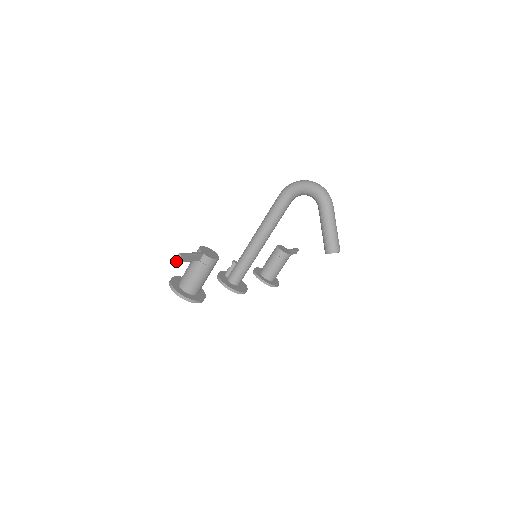
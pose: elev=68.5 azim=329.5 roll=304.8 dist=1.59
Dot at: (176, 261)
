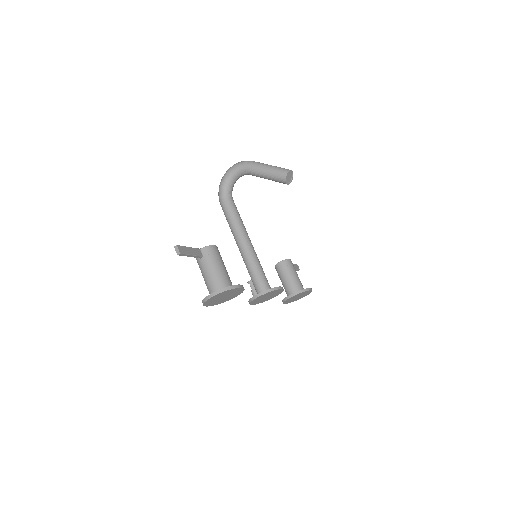
Dot at: (178, 254)
